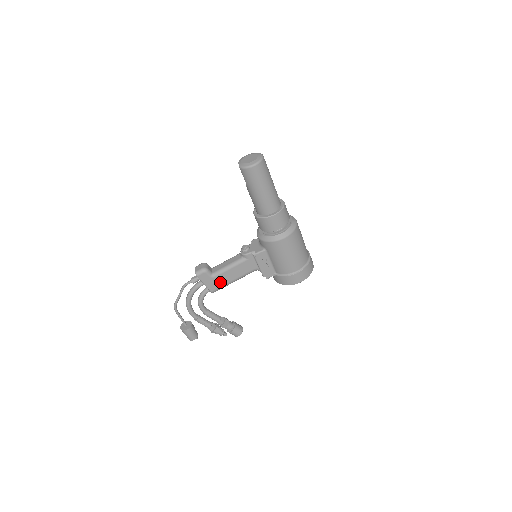
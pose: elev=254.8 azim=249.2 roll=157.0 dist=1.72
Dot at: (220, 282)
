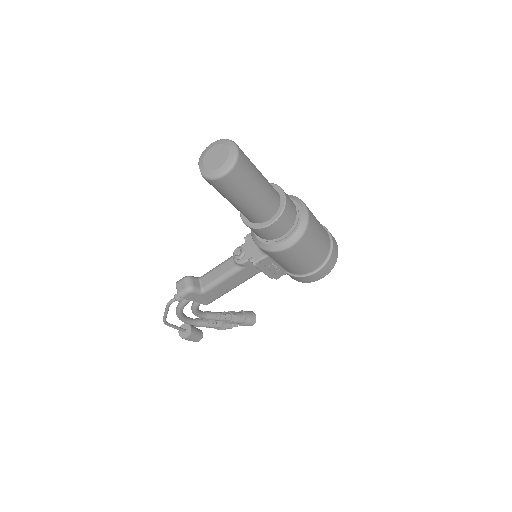
Dot at: (214, 295)
